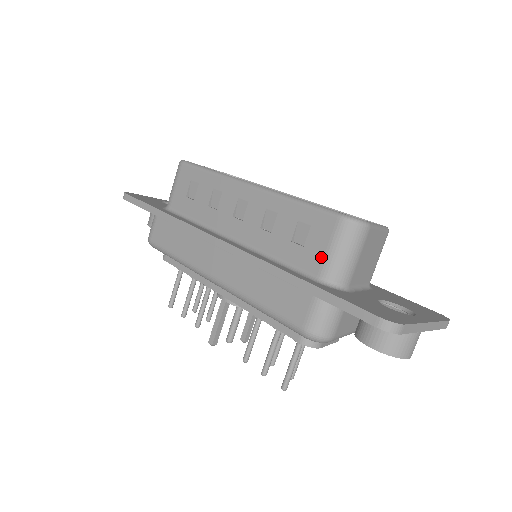
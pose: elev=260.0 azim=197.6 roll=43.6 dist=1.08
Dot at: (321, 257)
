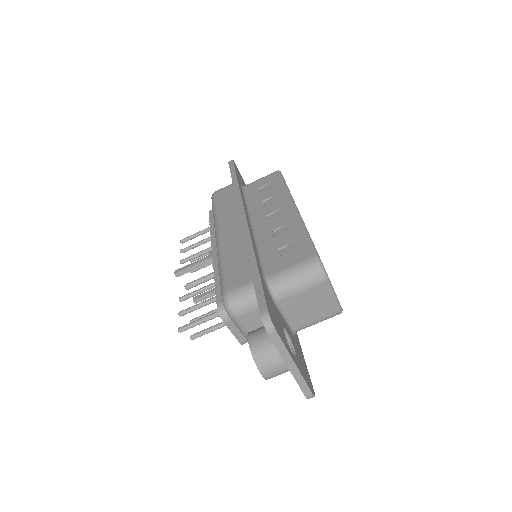
Dot at: (282, 267)
